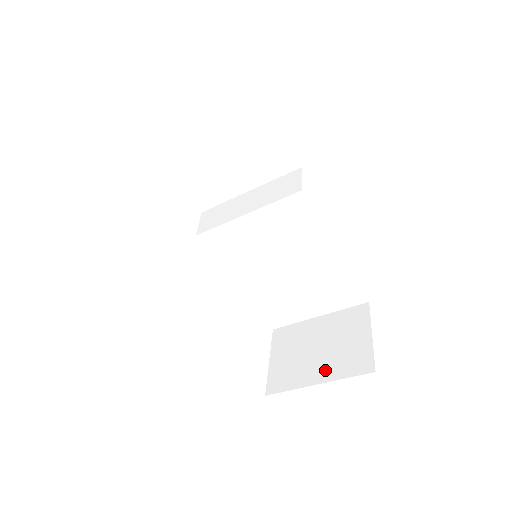
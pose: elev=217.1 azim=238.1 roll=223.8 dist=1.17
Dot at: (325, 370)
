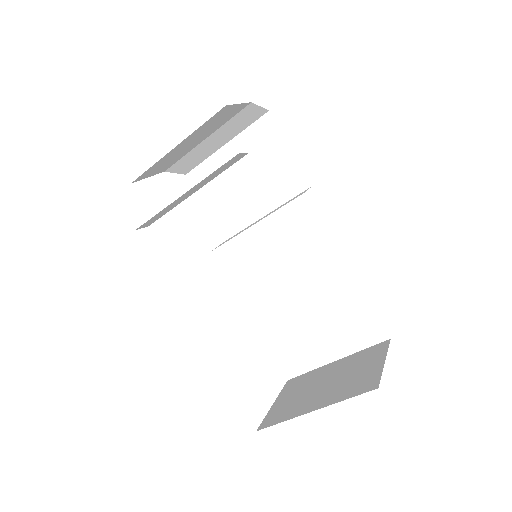
Dot at: (325, 398)
